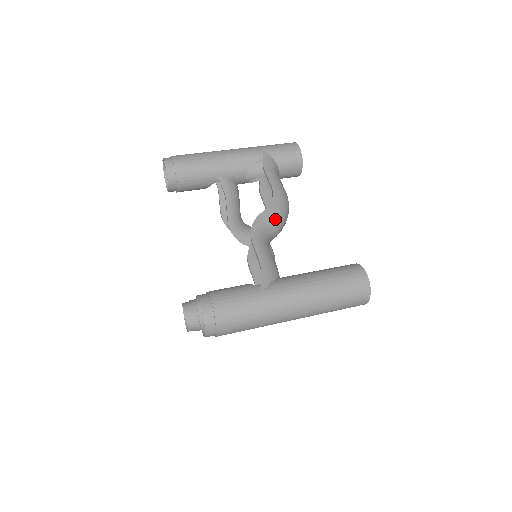
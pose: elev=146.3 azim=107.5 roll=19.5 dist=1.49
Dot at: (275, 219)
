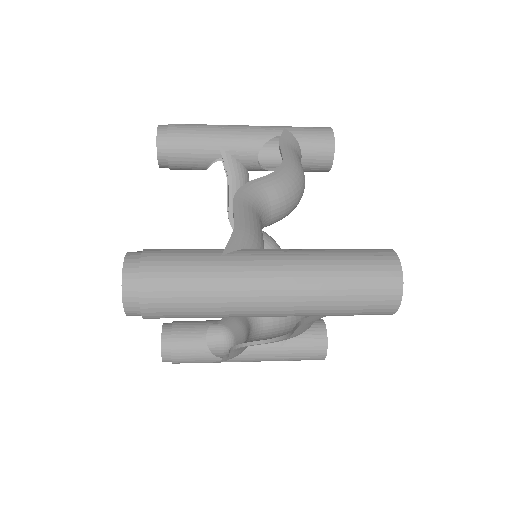
Dot at: (277, 189)
